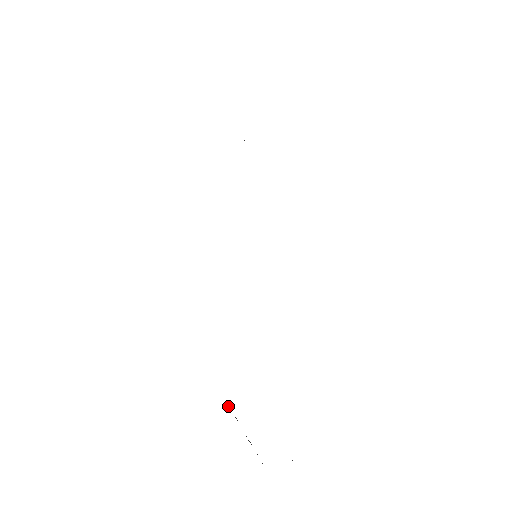
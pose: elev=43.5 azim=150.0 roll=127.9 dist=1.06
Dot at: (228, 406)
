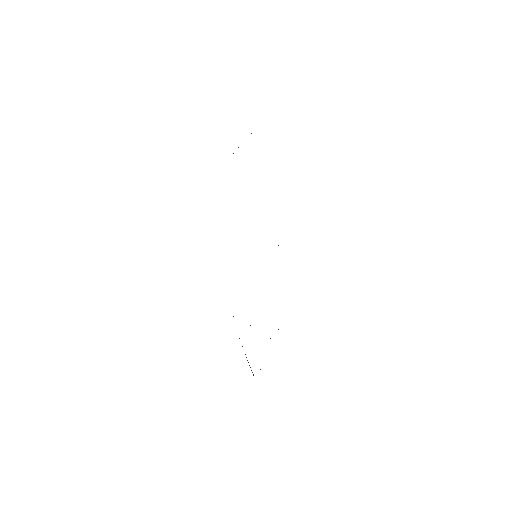
Dot at: occluded
